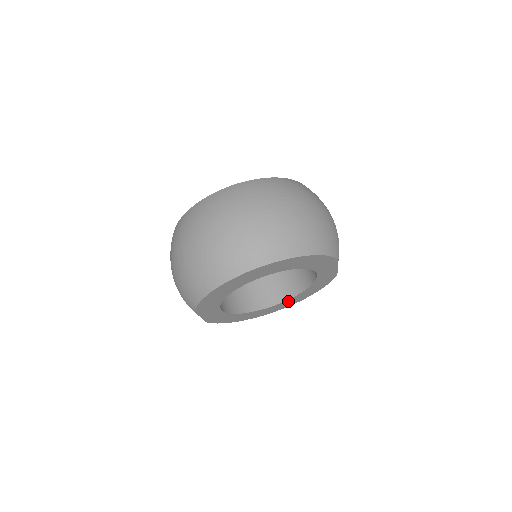
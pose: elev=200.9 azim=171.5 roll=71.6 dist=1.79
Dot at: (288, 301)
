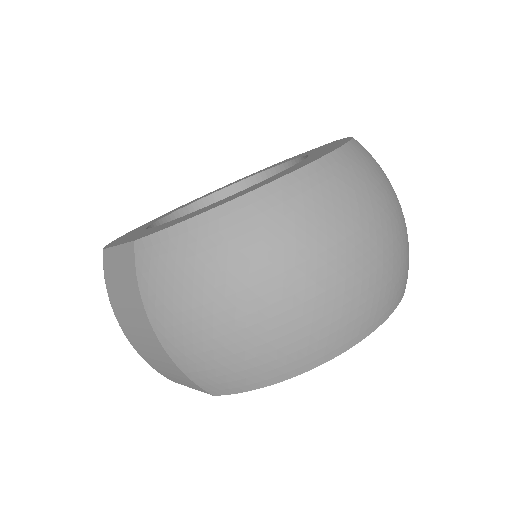
Dot at: occluded
